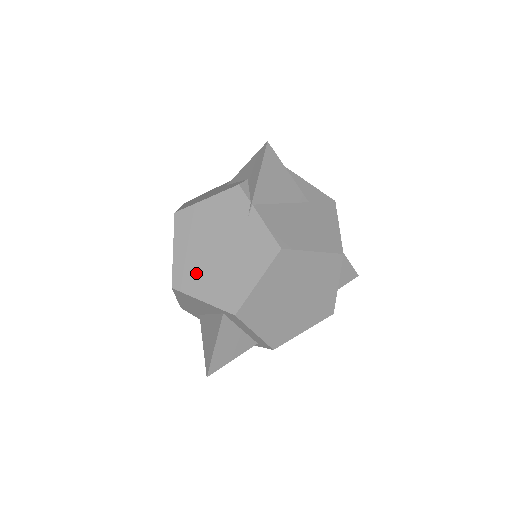
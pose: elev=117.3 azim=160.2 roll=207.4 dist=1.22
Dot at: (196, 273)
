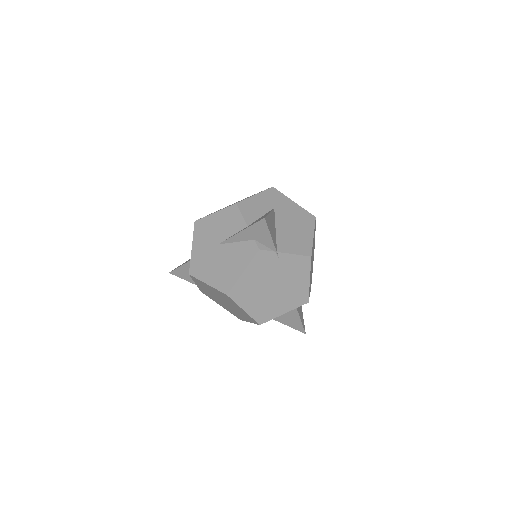
Dot at: (269, 307)
